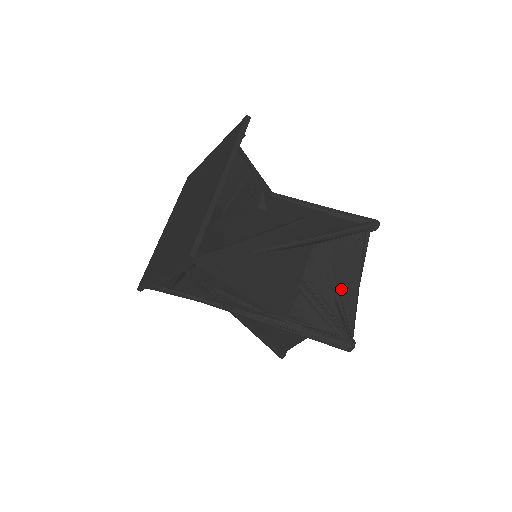
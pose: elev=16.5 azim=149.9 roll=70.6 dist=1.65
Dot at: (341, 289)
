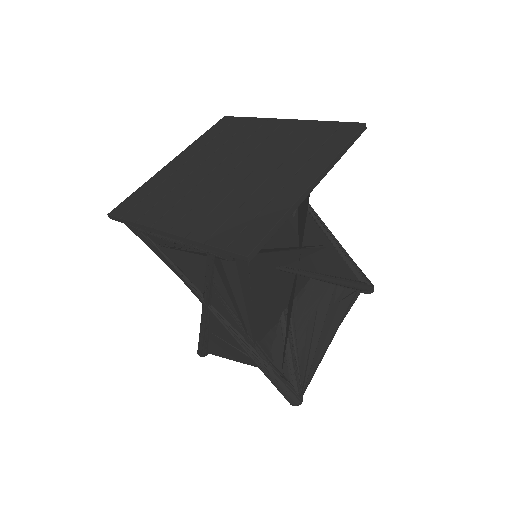
Dot at: (315, 338)
